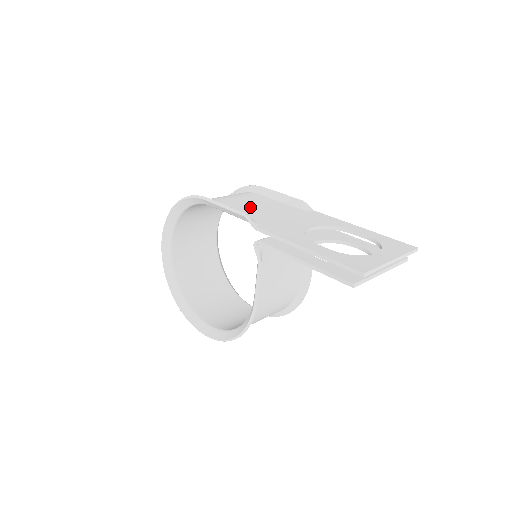
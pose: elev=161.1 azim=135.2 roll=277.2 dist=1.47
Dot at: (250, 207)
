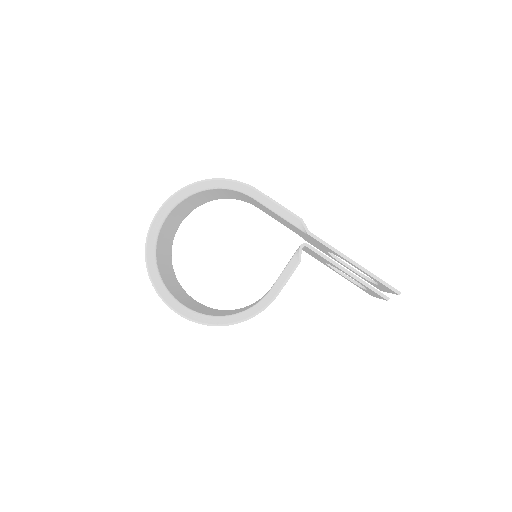
Dot at: occluded
